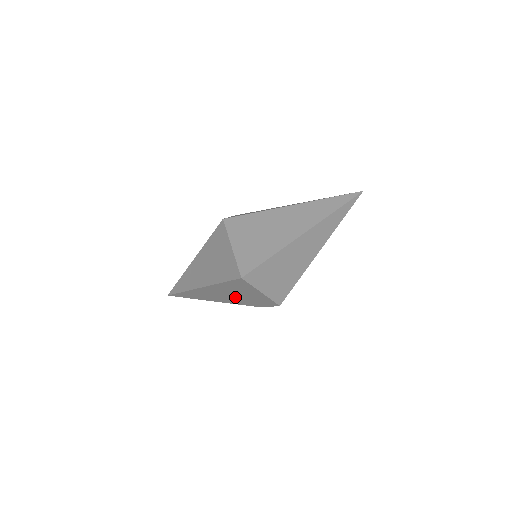
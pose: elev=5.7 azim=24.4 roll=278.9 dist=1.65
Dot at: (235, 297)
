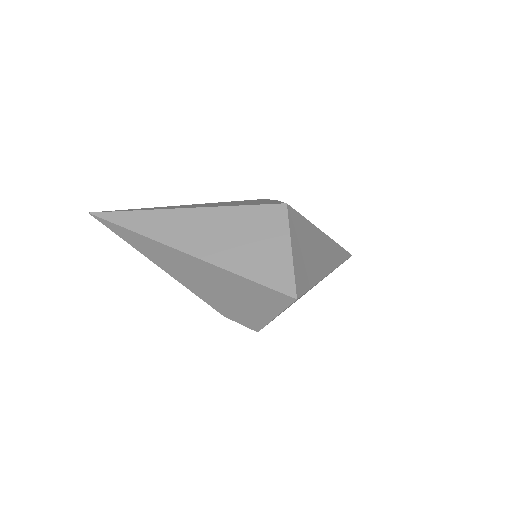
Dot at: (216, 291)
